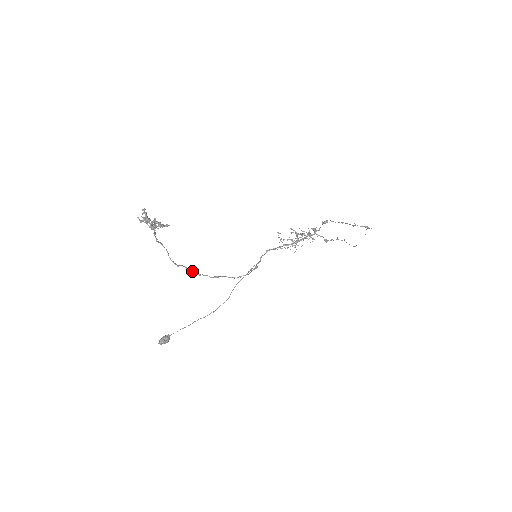
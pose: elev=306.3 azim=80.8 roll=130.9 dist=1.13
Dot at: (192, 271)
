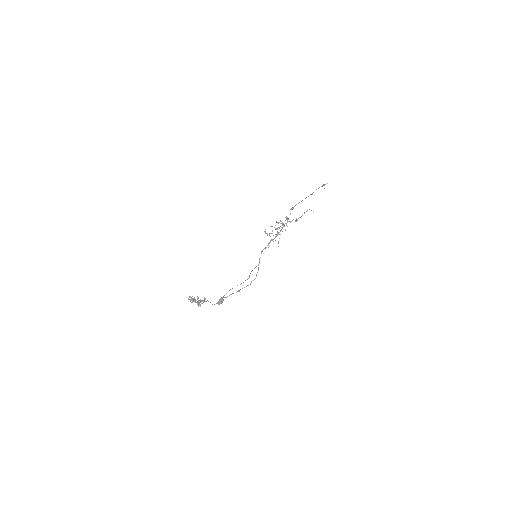
Dot at: (225, 297)
